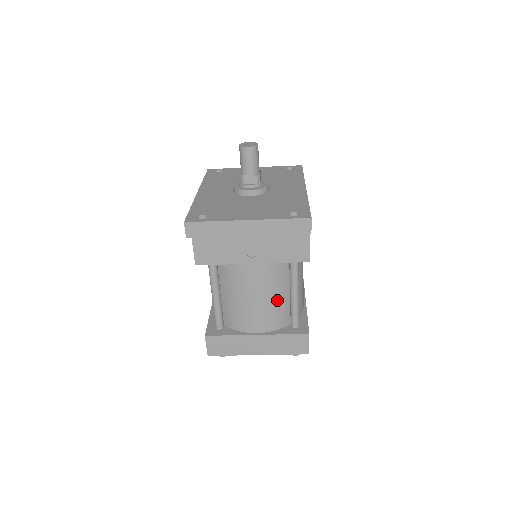
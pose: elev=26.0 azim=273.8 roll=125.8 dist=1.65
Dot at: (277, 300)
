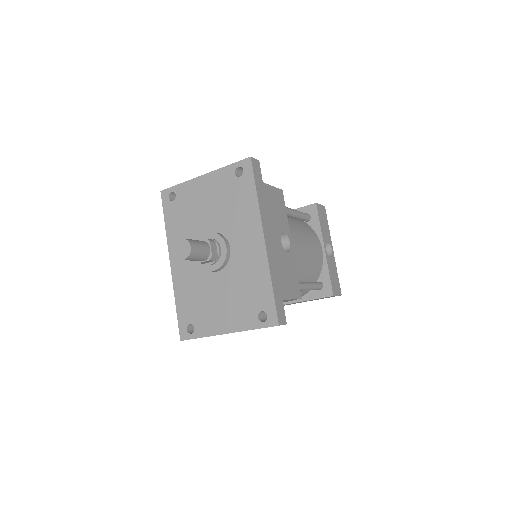
Dot at: occluded
